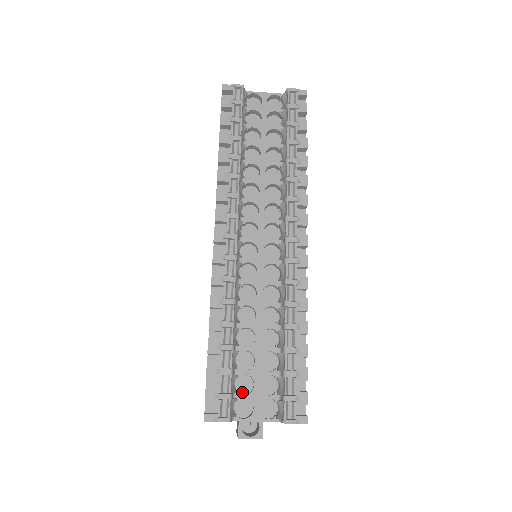
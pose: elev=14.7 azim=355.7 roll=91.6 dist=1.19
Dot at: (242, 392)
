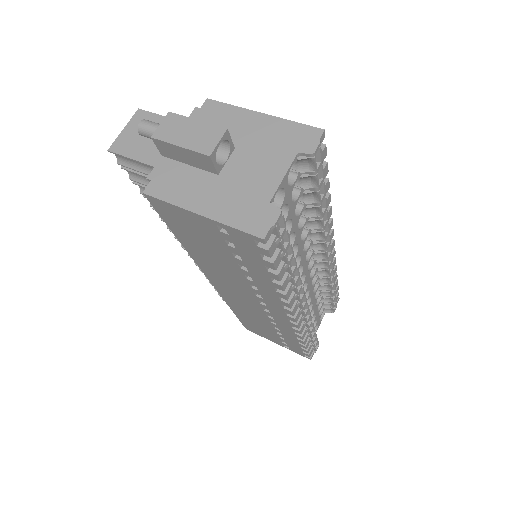
Dot at: occluded
